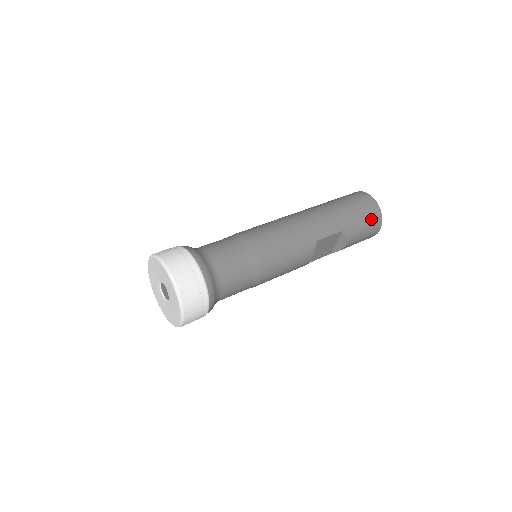
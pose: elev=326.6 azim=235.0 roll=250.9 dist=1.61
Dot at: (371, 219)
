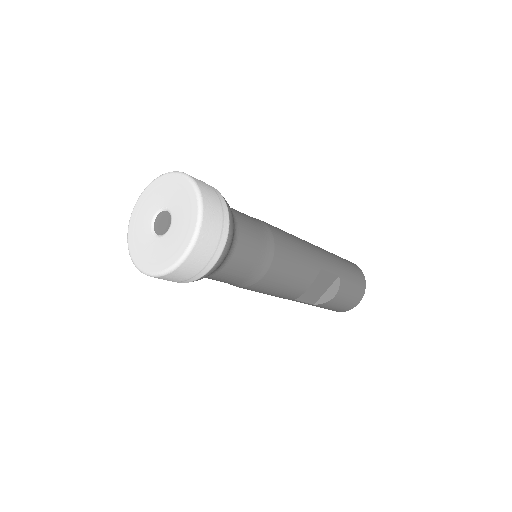
Dot at: (359, 283)
